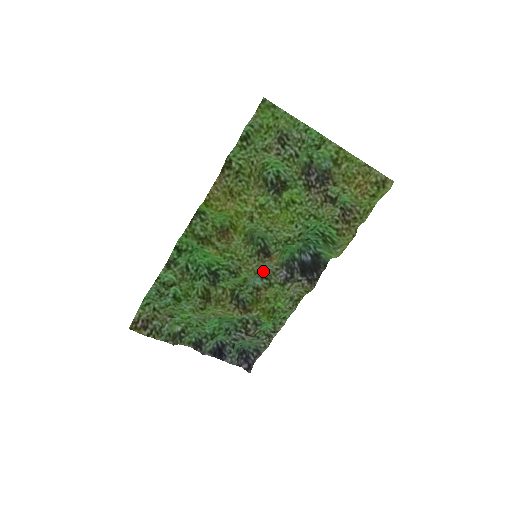
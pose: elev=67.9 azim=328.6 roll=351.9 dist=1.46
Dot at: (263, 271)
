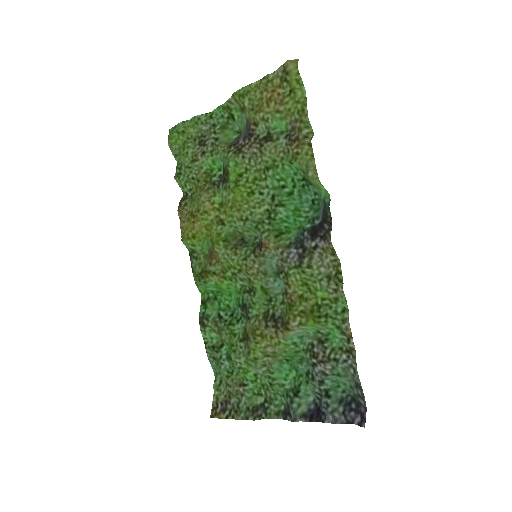
Dot at: (276, 268)
